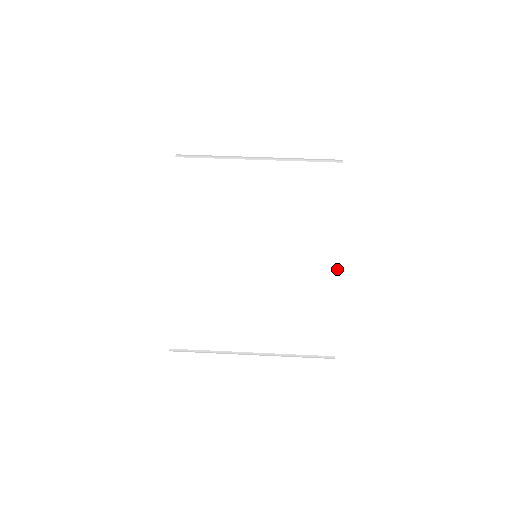
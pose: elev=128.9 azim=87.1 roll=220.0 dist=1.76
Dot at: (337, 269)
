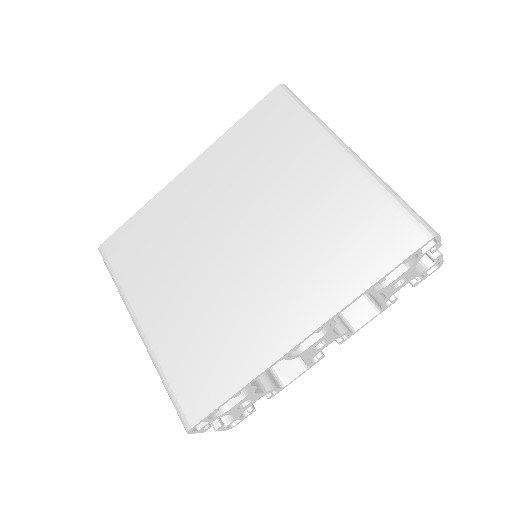
Dot at: (292, 345)
